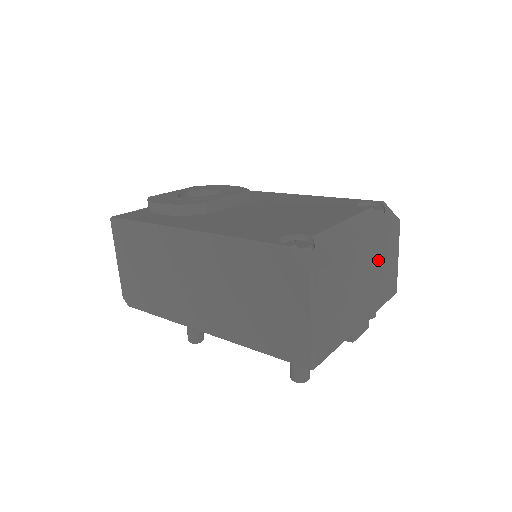
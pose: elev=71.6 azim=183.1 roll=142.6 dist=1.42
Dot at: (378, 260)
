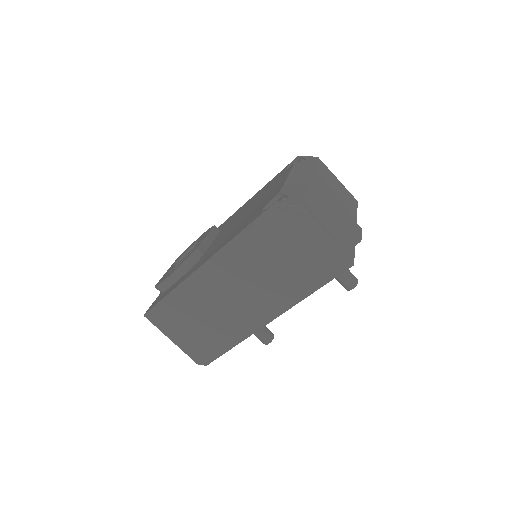
Dot at: (328, 185)
